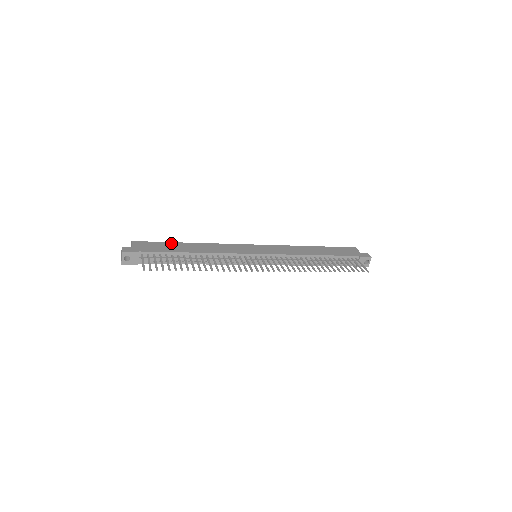
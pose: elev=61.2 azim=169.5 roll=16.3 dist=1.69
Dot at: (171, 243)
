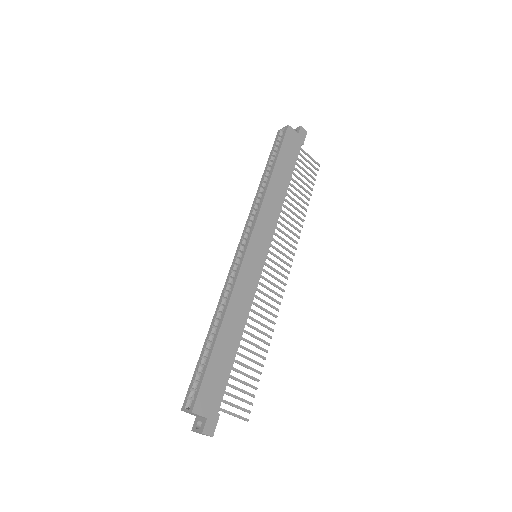
Dot at: (214, 357)
